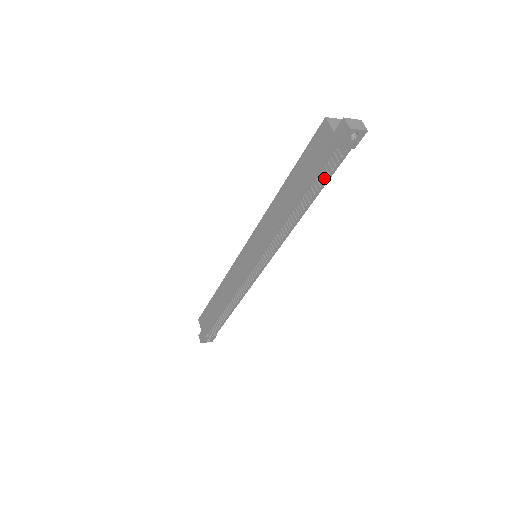
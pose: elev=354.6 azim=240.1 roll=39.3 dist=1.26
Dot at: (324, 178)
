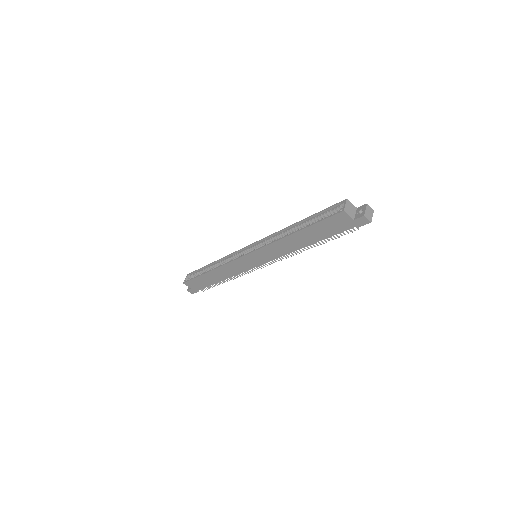
Dot at: occluded
